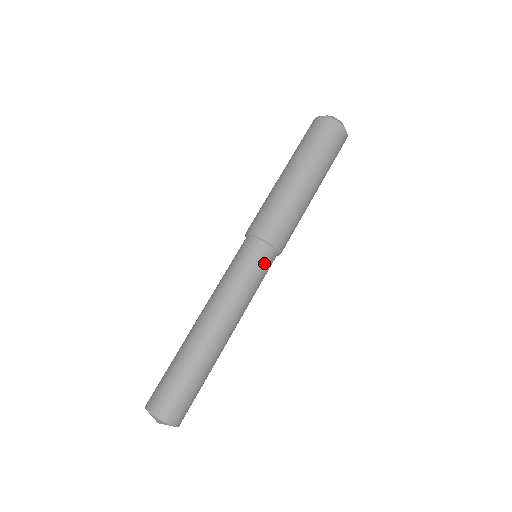
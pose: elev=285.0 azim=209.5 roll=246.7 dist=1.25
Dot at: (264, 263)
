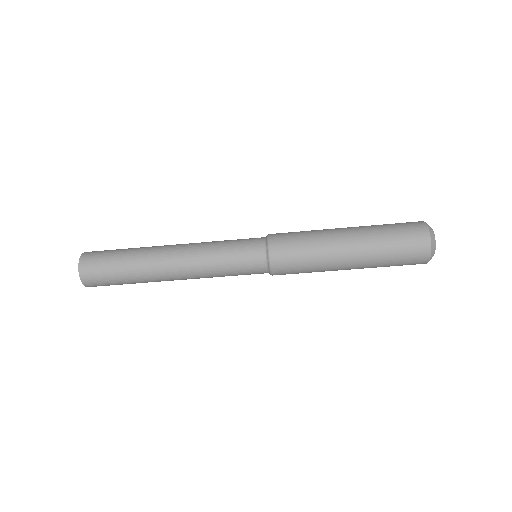
Dot at: (251, 272)
